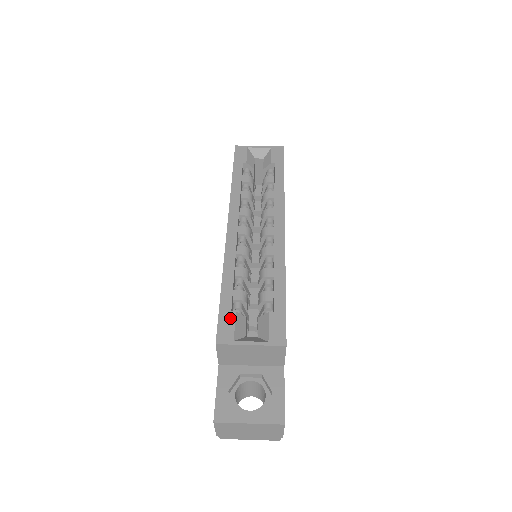
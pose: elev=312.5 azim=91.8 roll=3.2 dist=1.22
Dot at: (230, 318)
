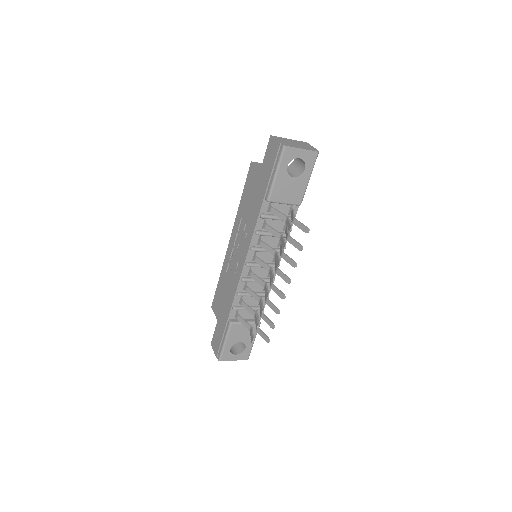
Dot at: occluded
